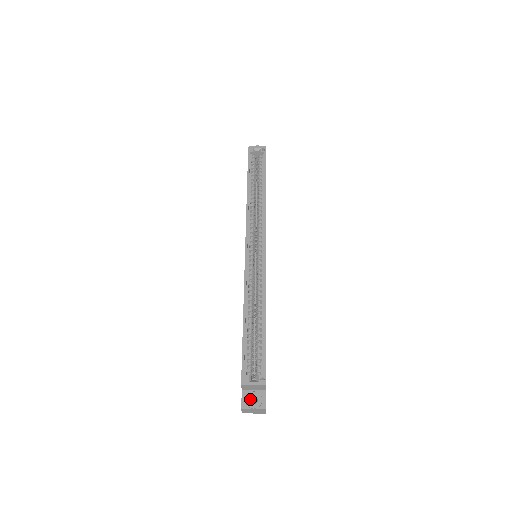
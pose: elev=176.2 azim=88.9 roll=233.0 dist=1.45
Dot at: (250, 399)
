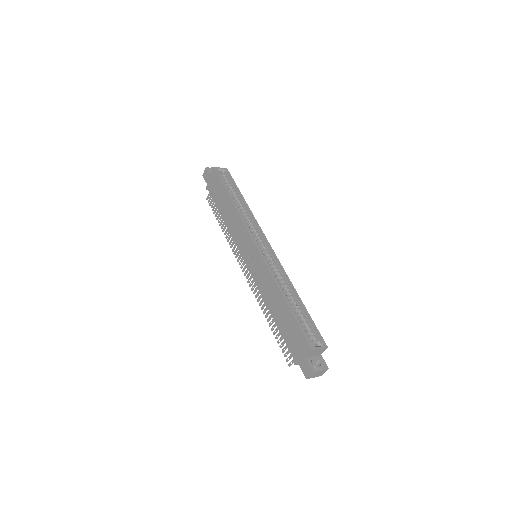
Dot at: (313, 364)
